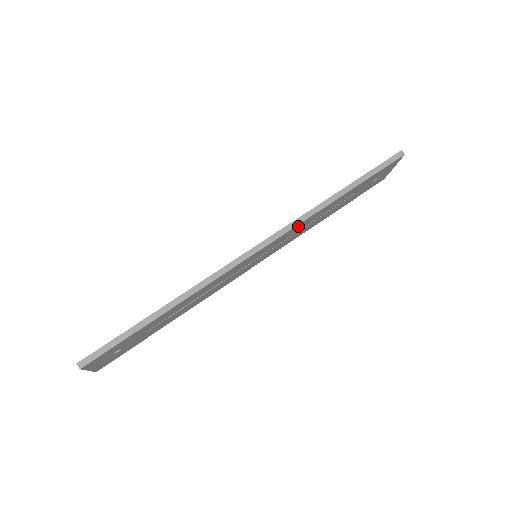
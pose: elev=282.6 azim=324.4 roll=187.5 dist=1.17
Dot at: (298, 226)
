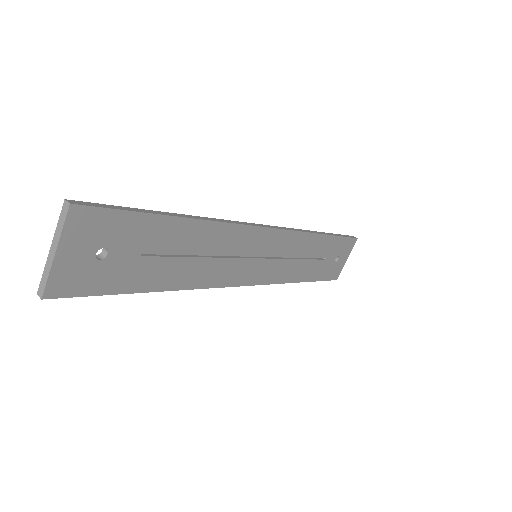
Dot at: (295, 238)
